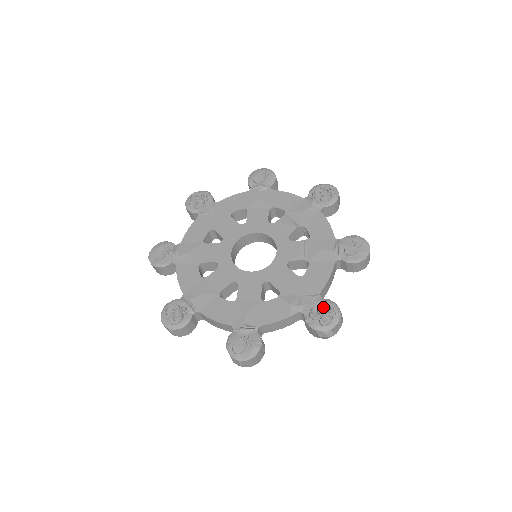
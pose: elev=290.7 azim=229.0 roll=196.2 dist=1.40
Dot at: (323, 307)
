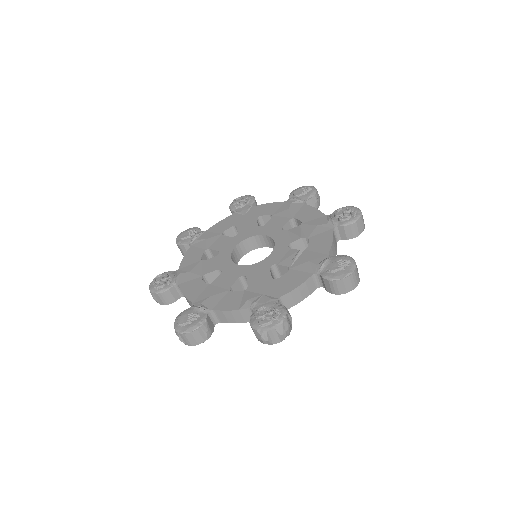
Dot at: (271, 309)
